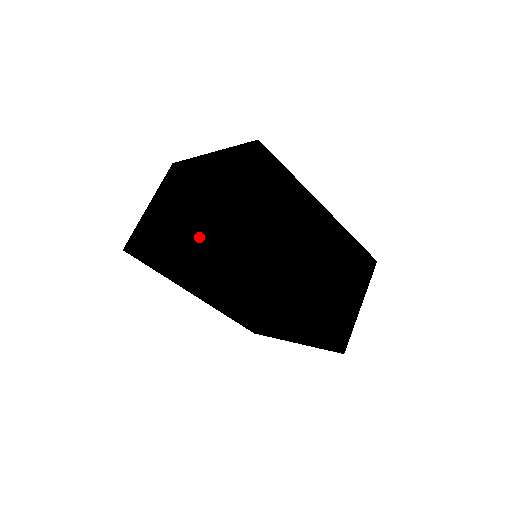
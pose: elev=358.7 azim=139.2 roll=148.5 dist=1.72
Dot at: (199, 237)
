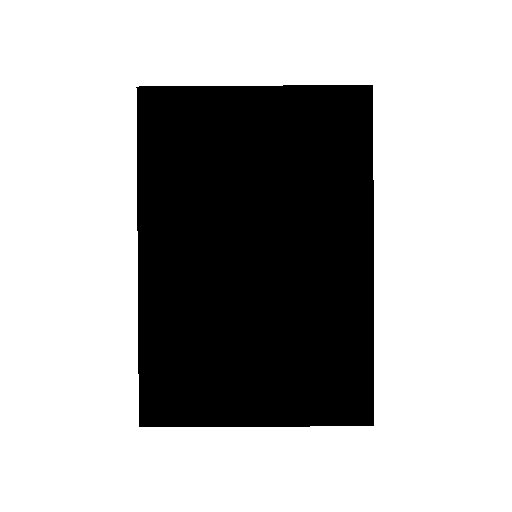
Dot at: occluded
